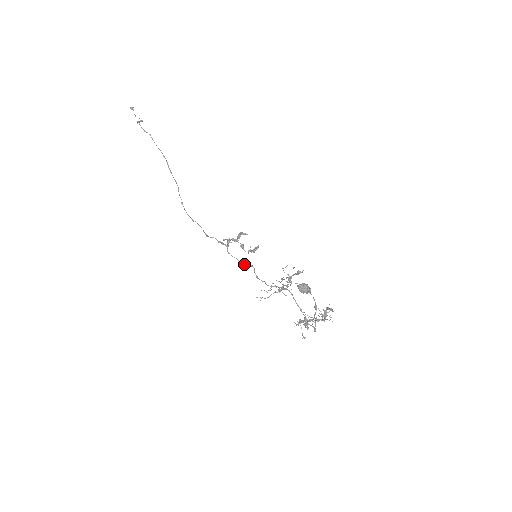
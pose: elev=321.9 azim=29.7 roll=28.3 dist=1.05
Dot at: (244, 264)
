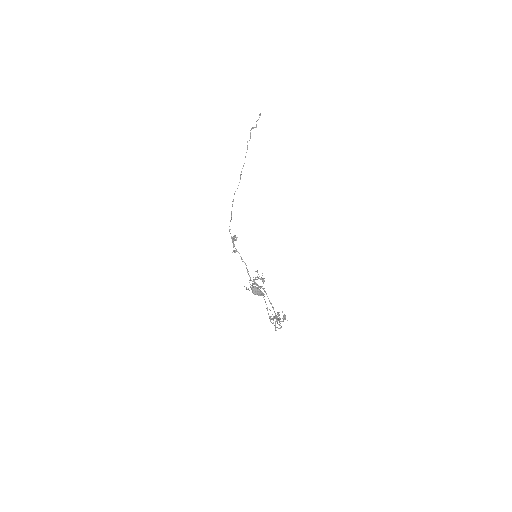
Dot at: (241, 259)
